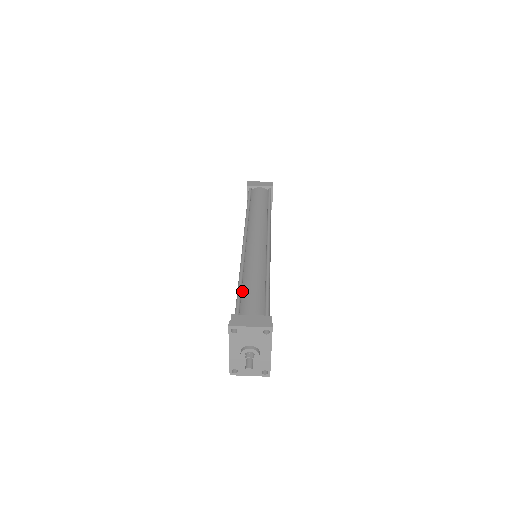
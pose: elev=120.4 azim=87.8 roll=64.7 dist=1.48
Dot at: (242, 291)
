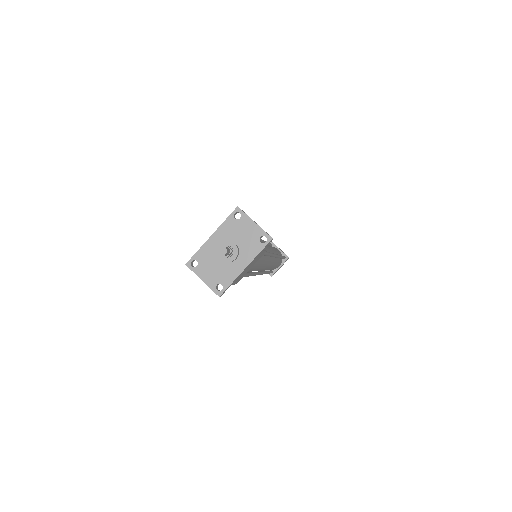
Dot at: occluded
